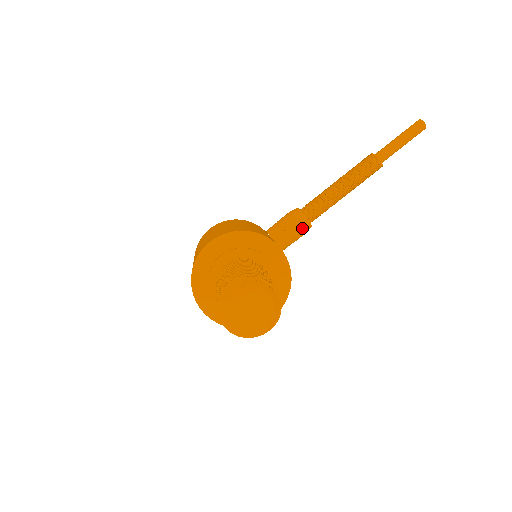
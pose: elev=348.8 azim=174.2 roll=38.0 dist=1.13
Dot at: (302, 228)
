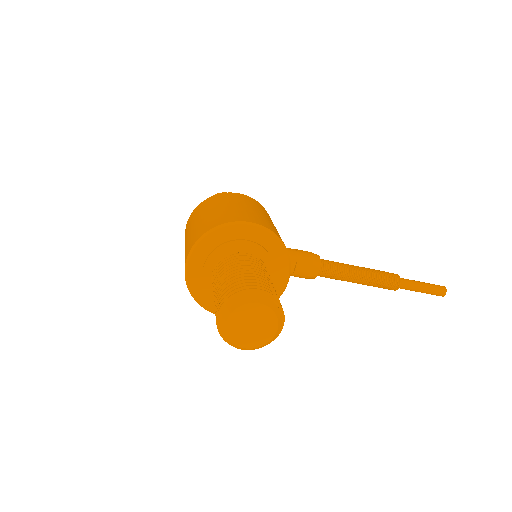
Dot at: (308, 274)
